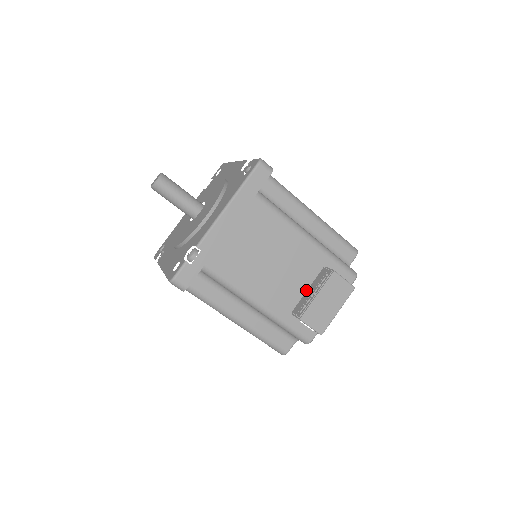
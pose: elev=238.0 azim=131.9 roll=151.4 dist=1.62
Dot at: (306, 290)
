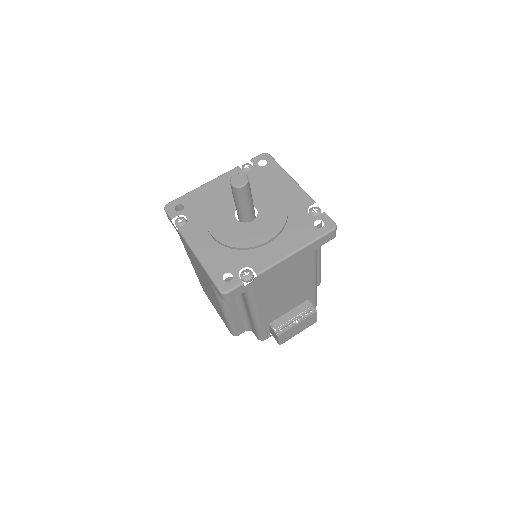
Dot at: (288, 311)
